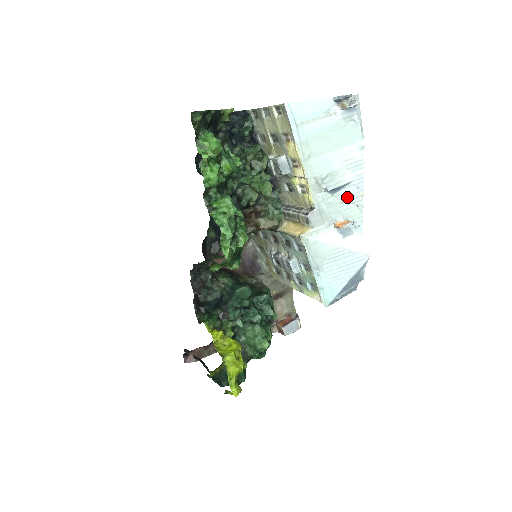
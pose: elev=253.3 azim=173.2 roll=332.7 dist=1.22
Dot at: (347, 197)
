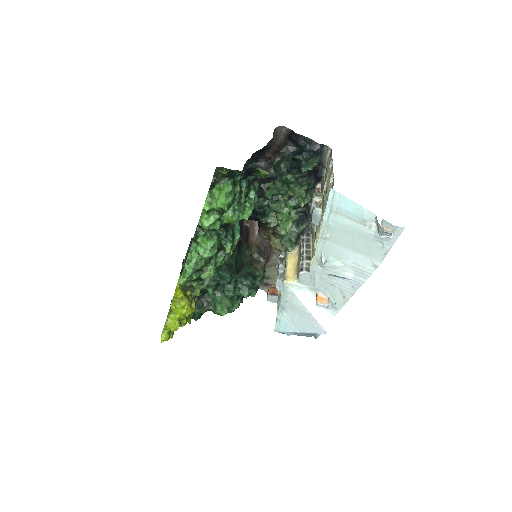
Dot at: (340, 285)
